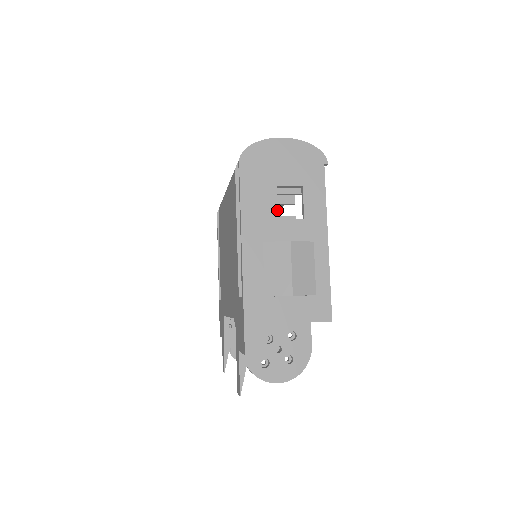
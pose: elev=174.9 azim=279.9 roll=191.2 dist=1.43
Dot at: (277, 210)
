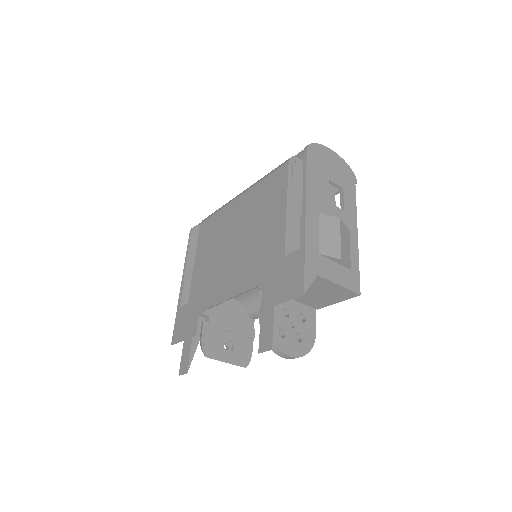
Dot at: (328, 195)
